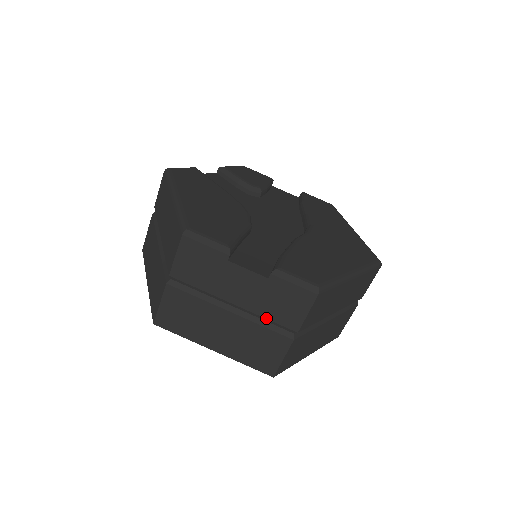
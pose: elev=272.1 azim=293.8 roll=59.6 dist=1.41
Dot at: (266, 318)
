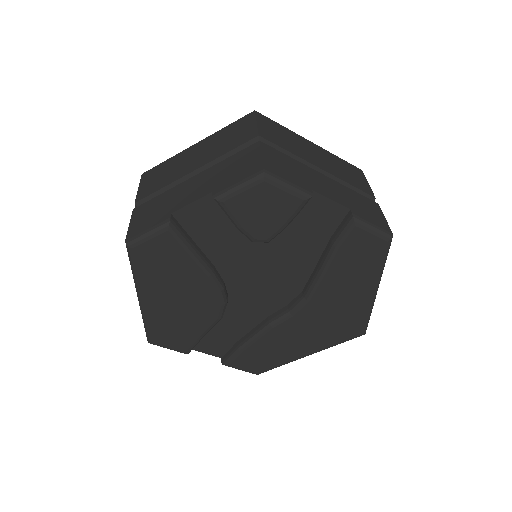
Dot at: occluded
